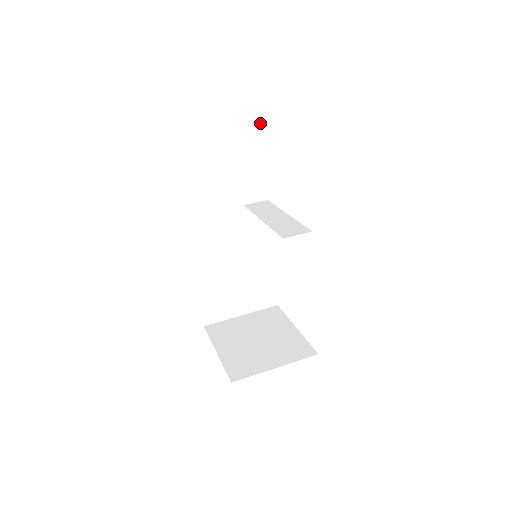
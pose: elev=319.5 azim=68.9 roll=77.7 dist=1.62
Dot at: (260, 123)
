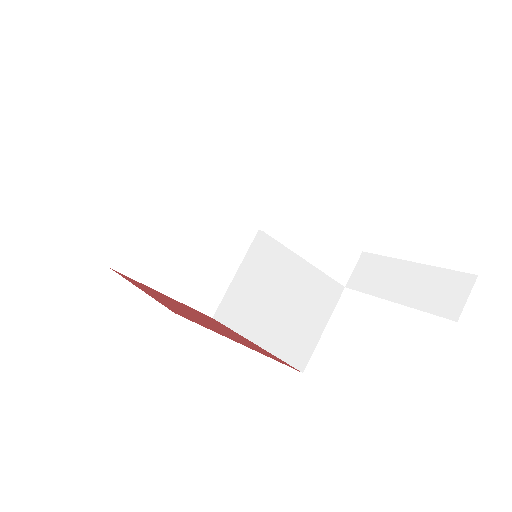
Dot at: occluded
